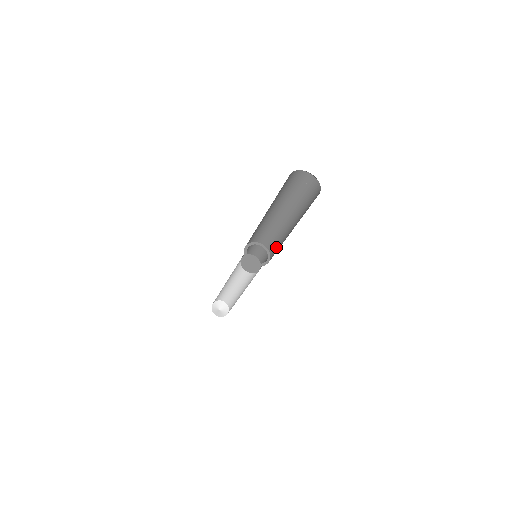
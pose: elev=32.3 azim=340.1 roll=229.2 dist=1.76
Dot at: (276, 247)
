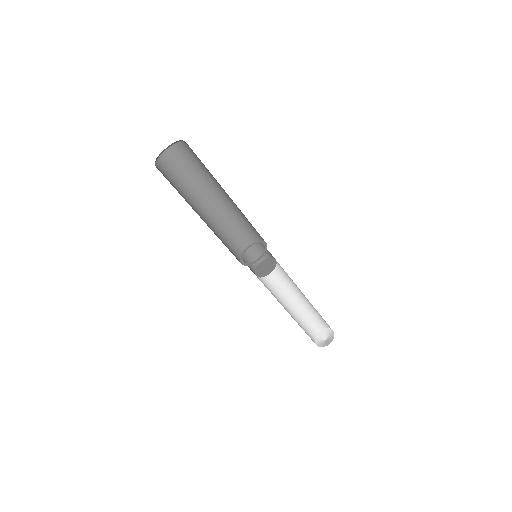
Dot at: (253, 229)
